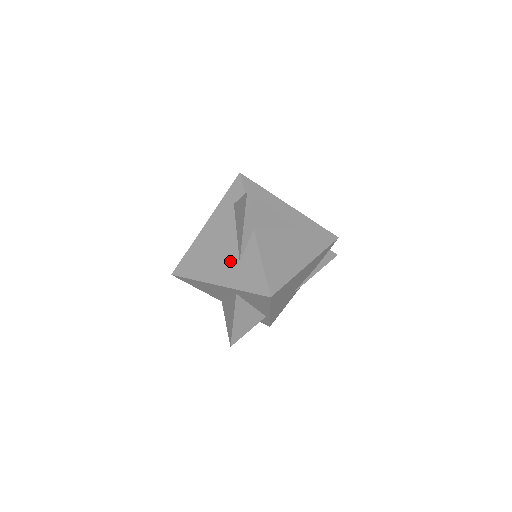
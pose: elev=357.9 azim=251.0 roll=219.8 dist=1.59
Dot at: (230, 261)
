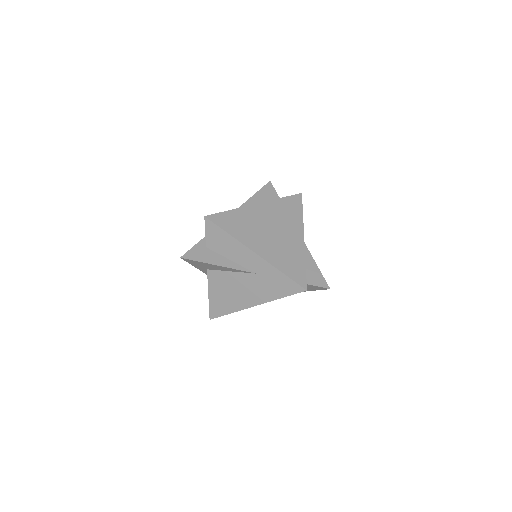
Dot at: occluded
